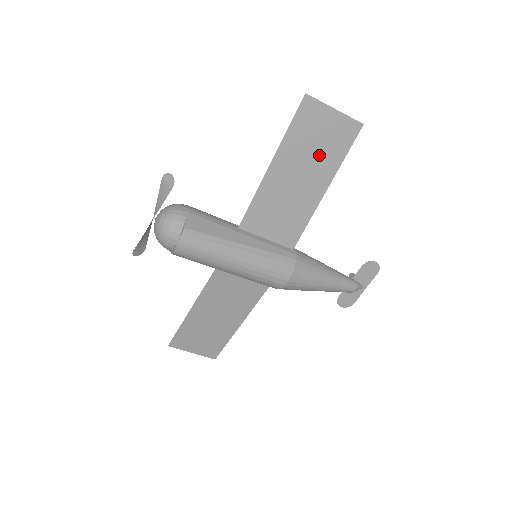
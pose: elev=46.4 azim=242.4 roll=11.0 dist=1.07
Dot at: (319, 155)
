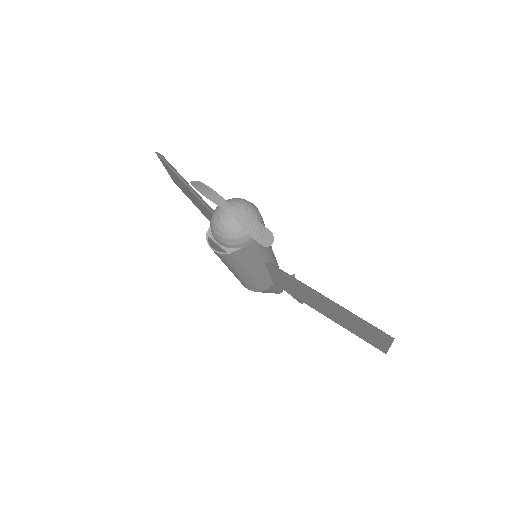
Dot at: (350, 325)
